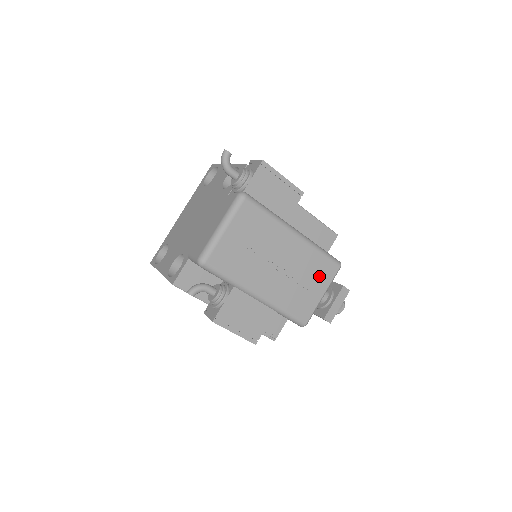
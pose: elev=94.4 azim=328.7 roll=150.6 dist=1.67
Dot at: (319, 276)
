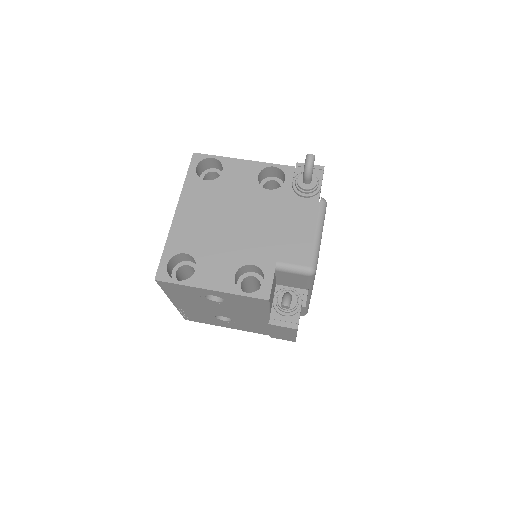
Dot at: occluded
